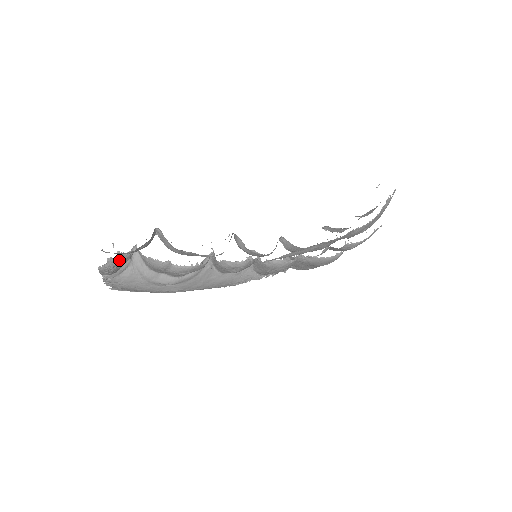
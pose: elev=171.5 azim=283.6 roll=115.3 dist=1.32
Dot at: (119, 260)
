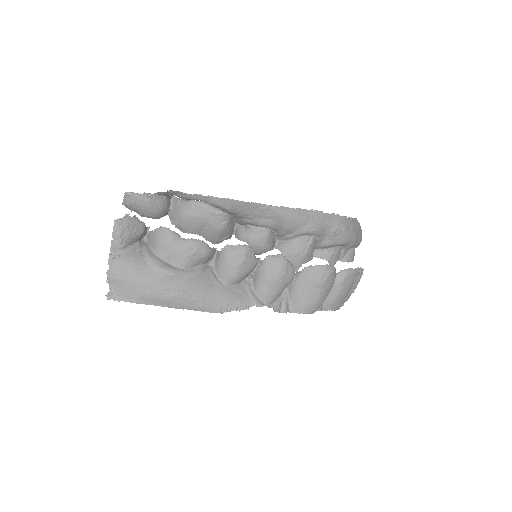
Dot at: (134, 222)
